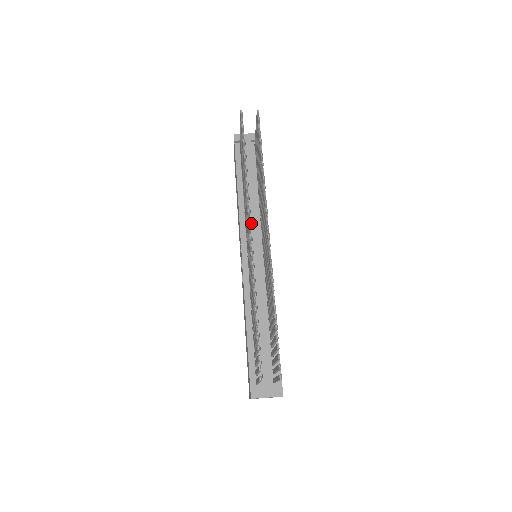
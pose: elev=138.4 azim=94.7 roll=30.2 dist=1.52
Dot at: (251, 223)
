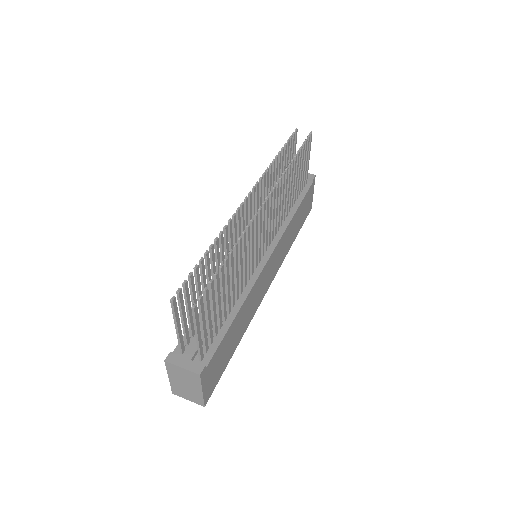
Dot at: occluded
